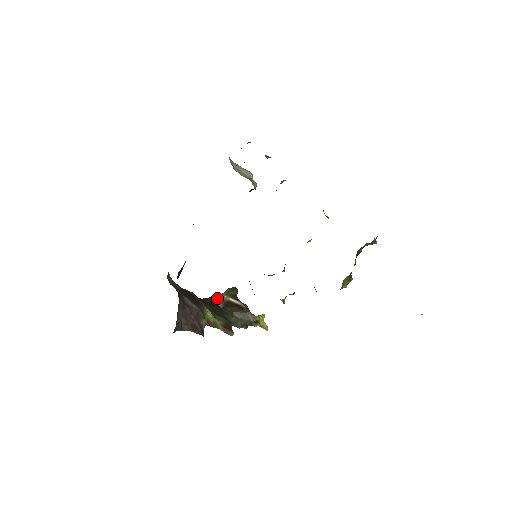
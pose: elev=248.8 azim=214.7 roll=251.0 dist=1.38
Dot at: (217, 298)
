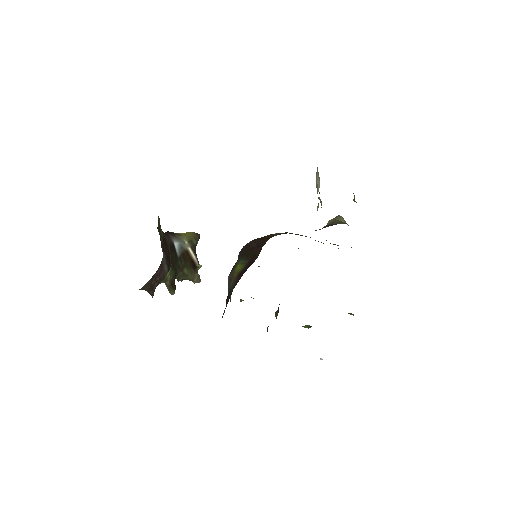
Dot at: (178, 240)
